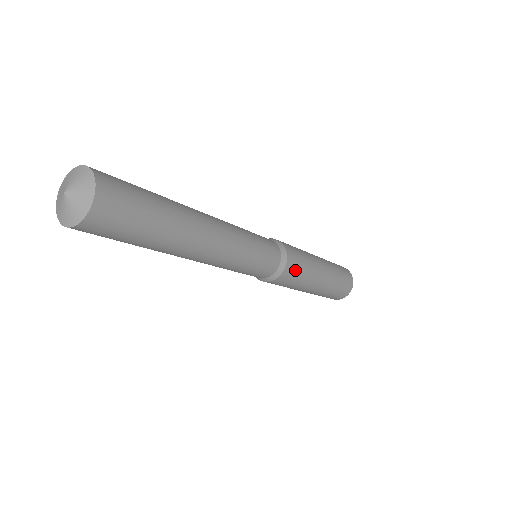
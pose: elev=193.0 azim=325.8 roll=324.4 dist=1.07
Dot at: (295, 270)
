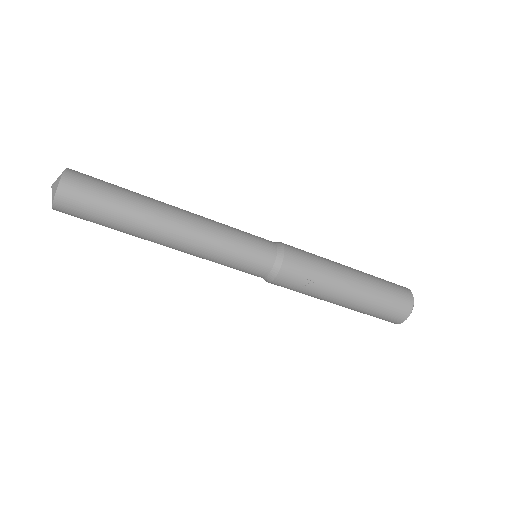
Dot at: (299, 250)
